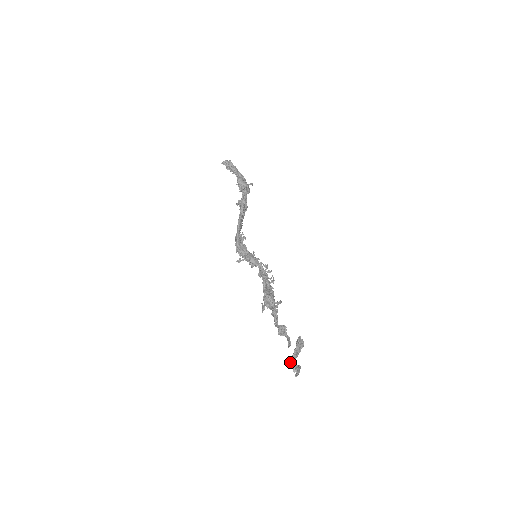
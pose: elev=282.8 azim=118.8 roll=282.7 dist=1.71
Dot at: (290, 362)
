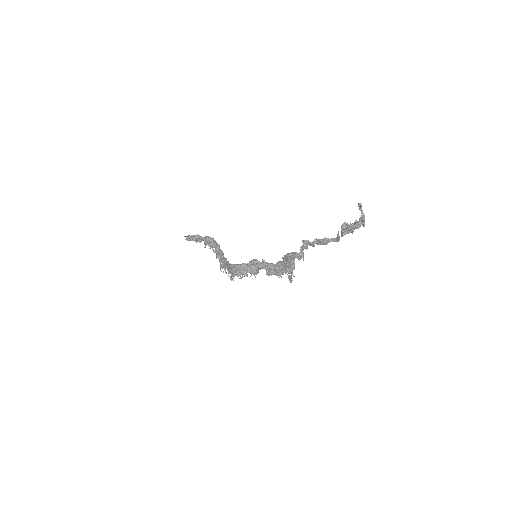
Dot at: (350, 225)
